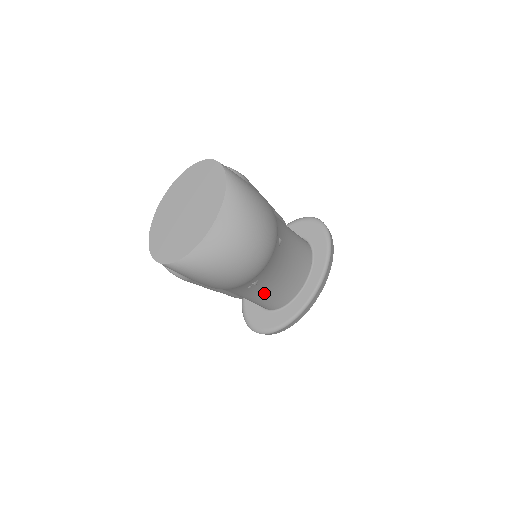
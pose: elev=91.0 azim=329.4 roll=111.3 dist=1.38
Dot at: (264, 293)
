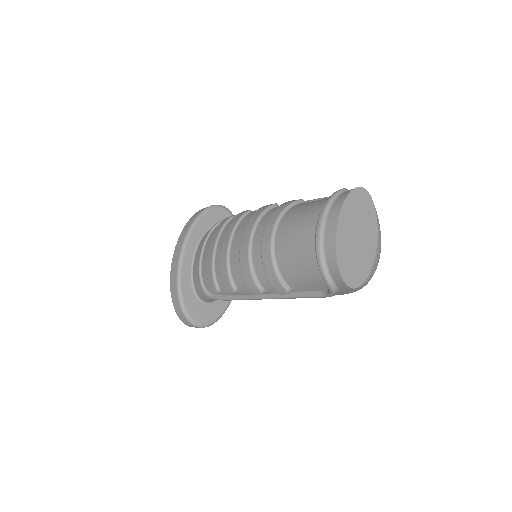
Dot at: occluded
